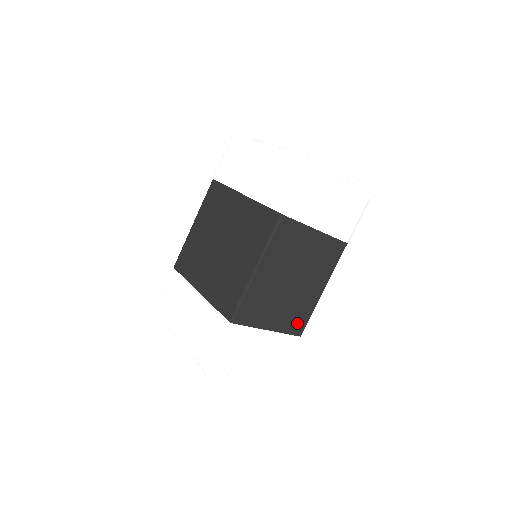
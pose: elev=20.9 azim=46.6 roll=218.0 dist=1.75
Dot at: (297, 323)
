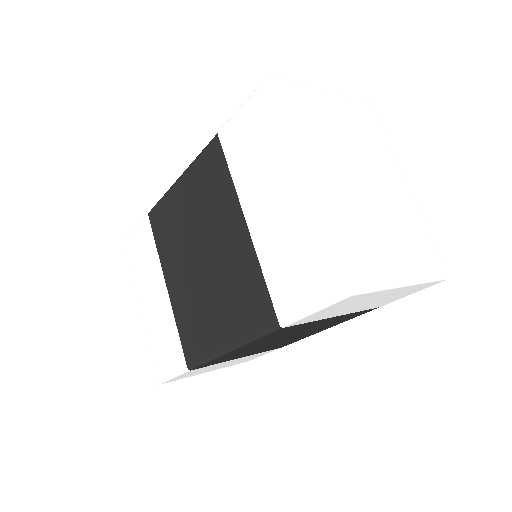
Dot at: (281, 345)
